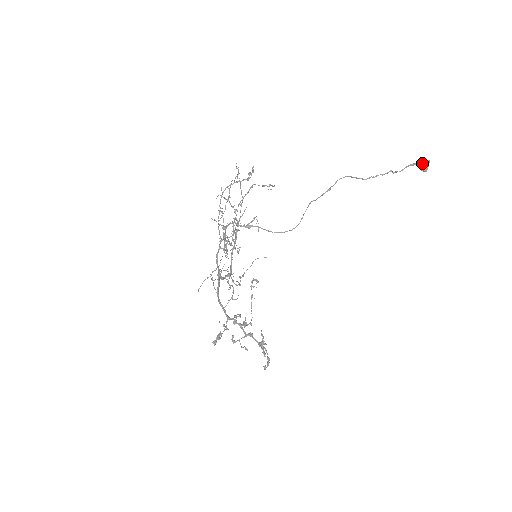
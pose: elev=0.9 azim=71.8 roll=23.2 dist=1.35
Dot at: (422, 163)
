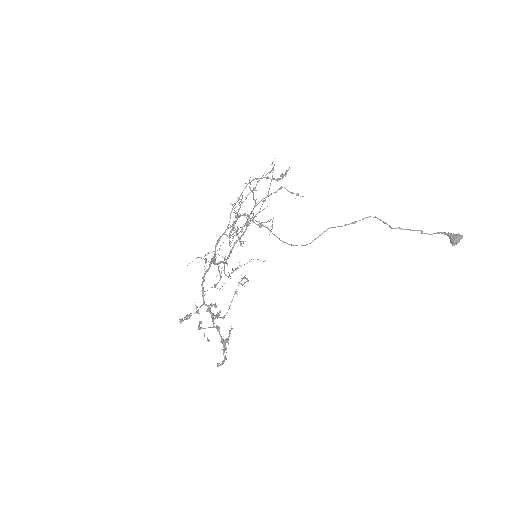
Dot at: (454, 236)
